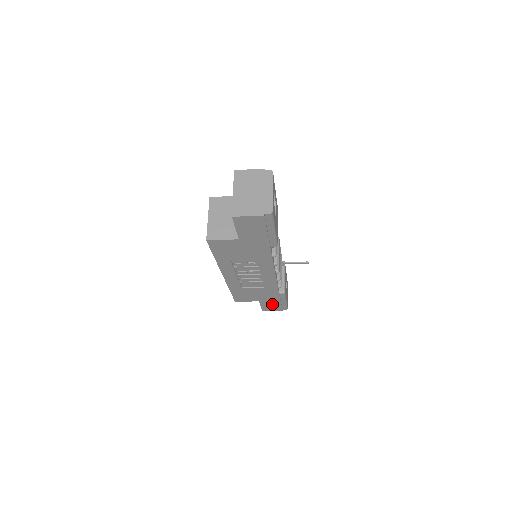
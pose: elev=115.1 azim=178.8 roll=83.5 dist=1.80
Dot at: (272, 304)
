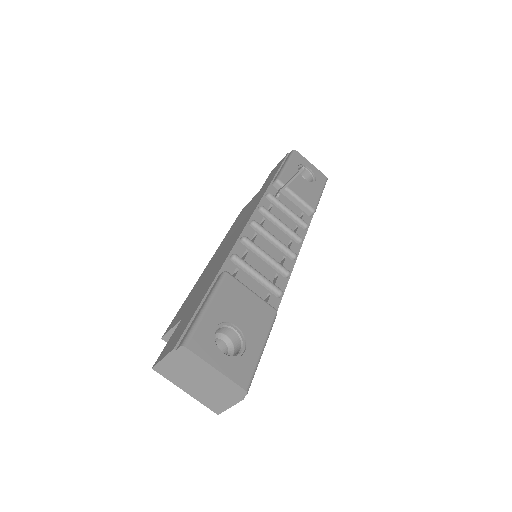
Dot at: occluded
